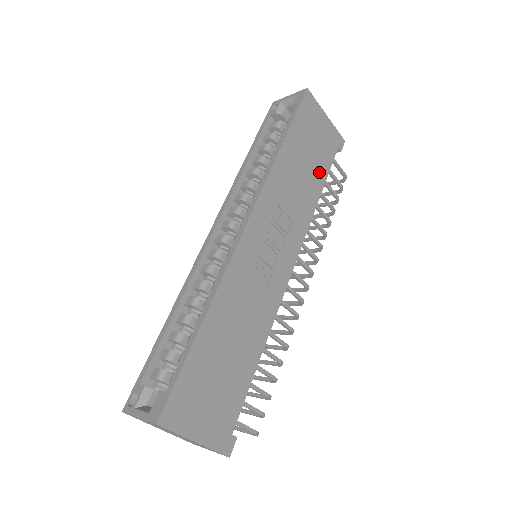
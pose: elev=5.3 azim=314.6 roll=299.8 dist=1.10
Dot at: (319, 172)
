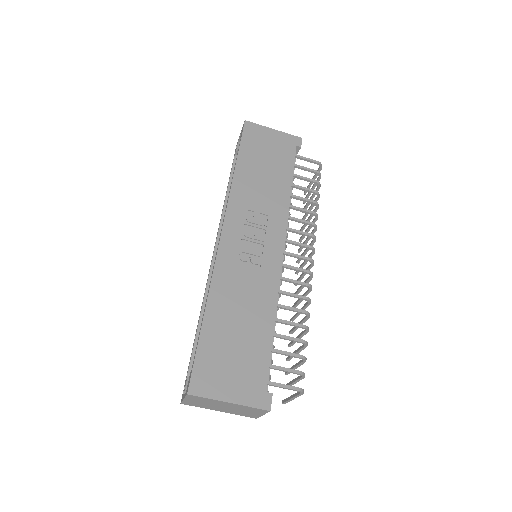
Dot at: (282, 171)
